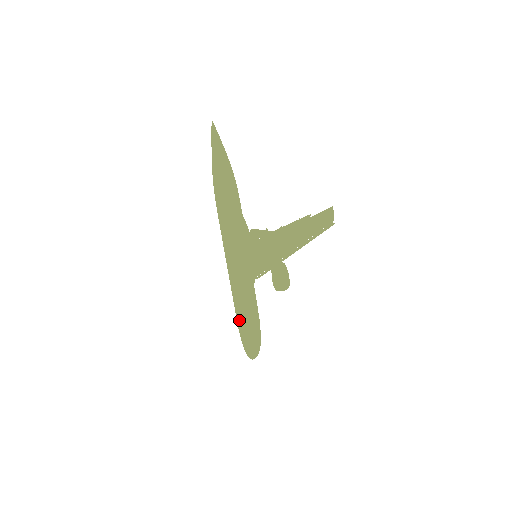
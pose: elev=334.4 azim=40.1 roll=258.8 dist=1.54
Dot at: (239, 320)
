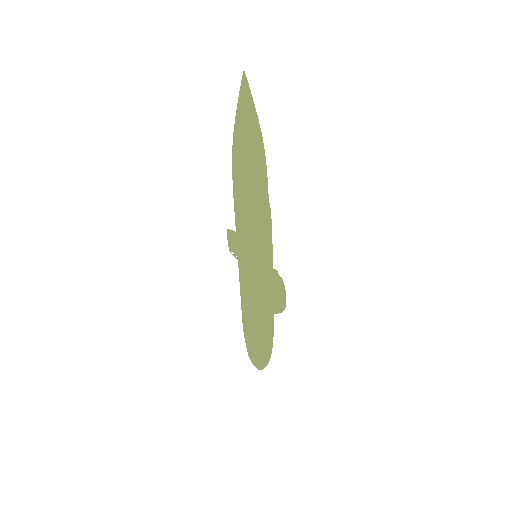
Dot at: (242, 318)
